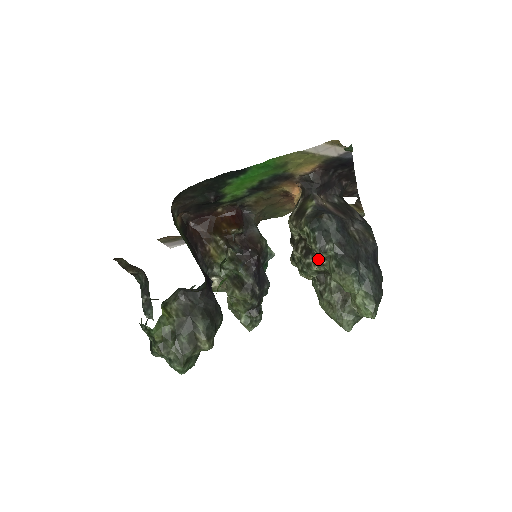
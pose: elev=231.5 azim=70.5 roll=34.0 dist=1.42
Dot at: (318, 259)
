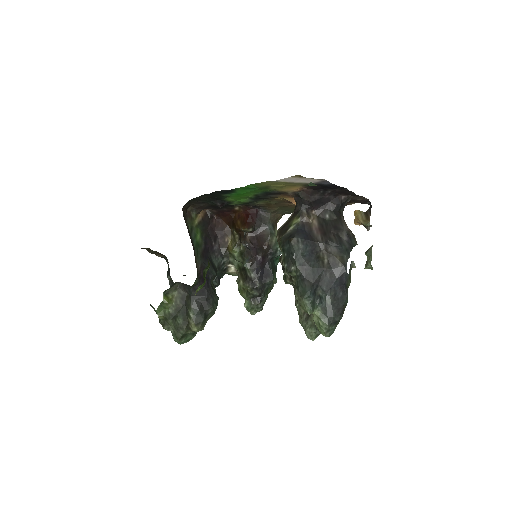
Dot at: (290, 275)
